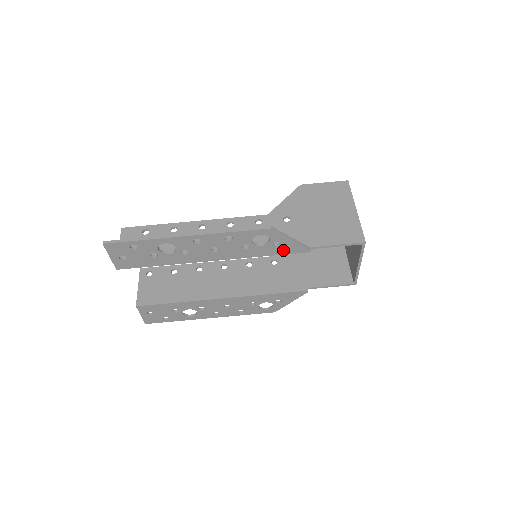
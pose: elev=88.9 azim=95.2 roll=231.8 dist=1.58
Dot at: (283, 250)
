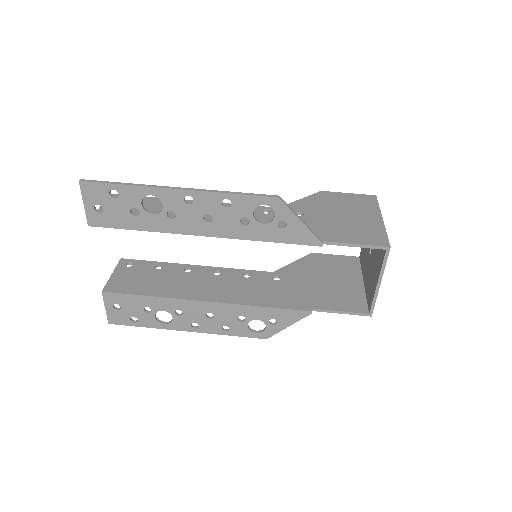
Dot at: (289, 236)
